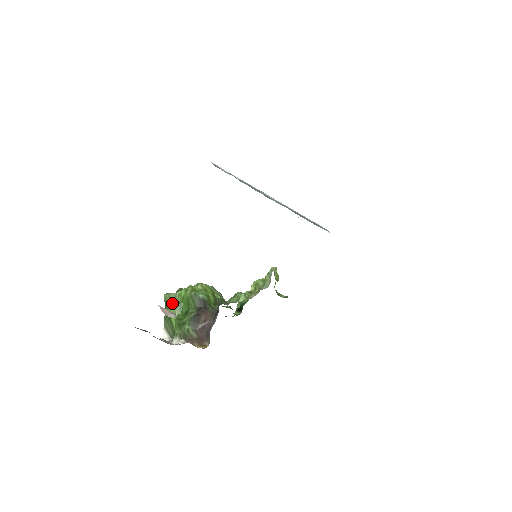
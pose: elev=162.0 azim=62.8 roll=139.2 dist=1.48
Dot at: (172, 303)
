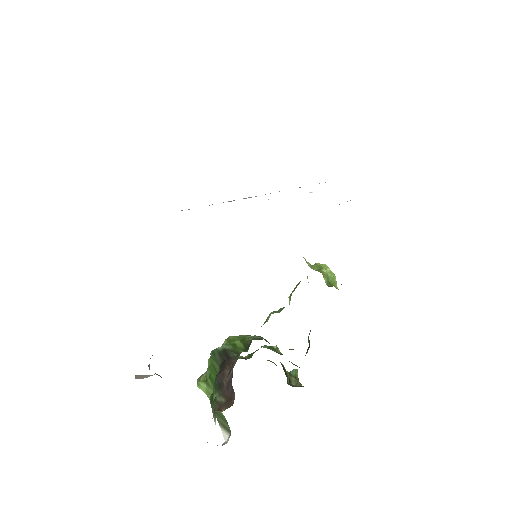
Dot at: (202, 383)
